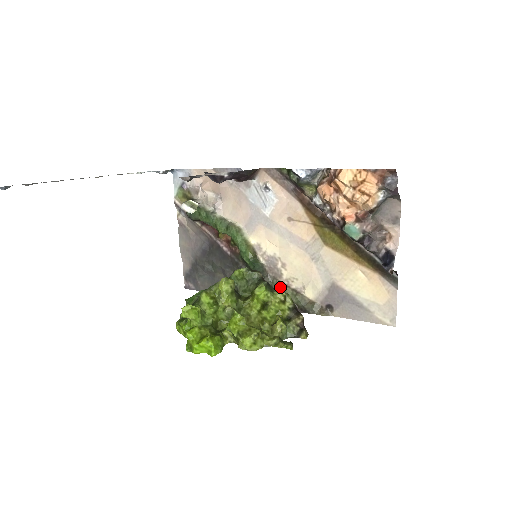
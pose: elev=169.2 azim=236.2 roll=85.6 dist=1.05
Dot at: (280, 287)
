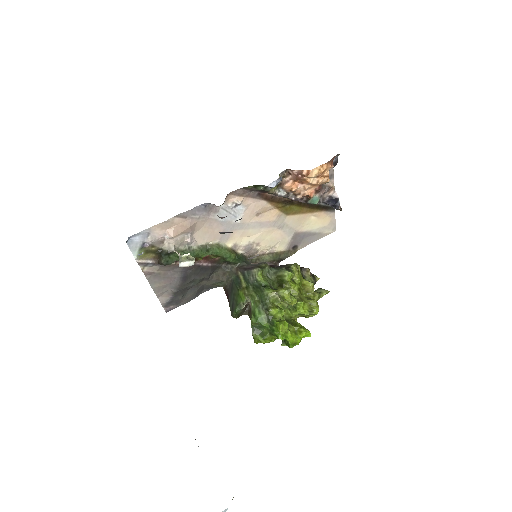
Dot at: (259, 259)
